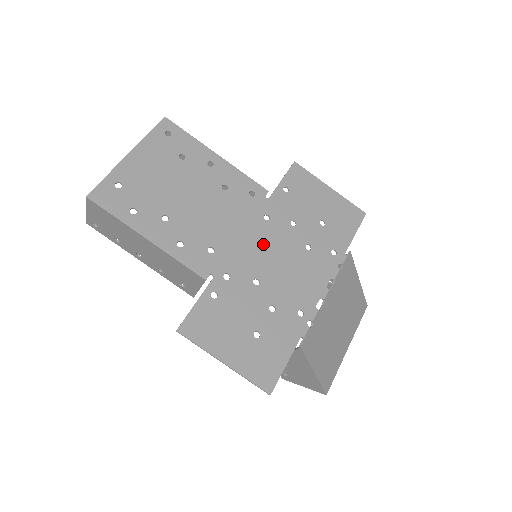
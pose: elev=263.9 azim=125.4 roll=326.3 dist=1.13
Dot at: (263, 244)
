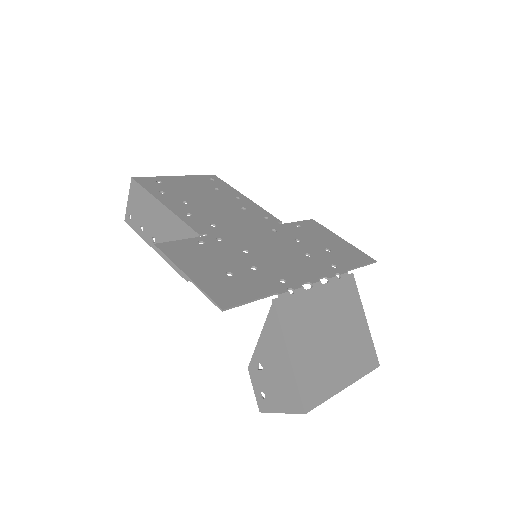
Dot at: (263, 239)
